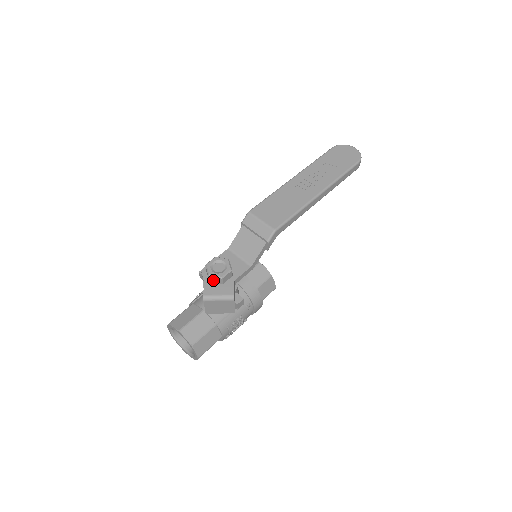
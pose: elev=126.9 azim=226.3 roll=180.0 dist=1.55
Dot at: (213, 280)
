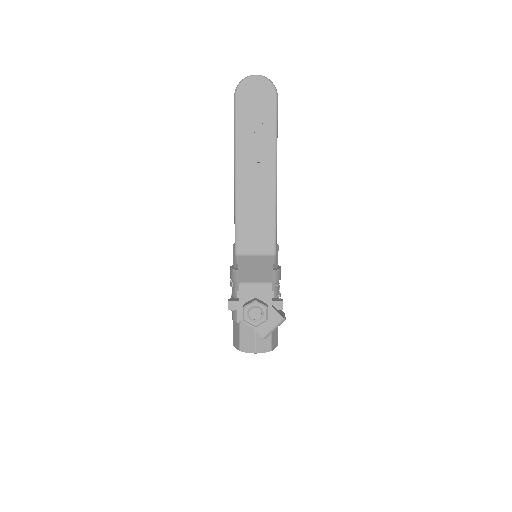
Dot at: occluded
